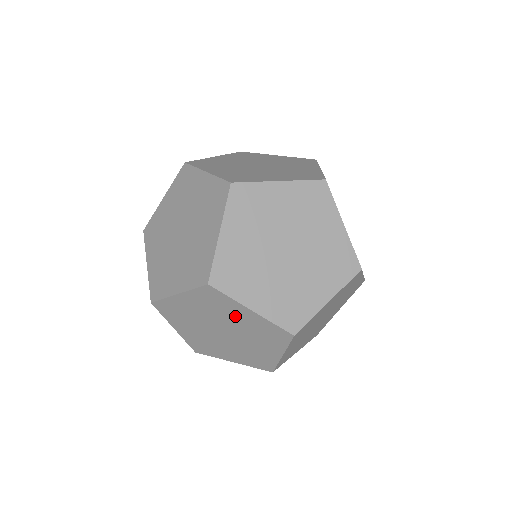
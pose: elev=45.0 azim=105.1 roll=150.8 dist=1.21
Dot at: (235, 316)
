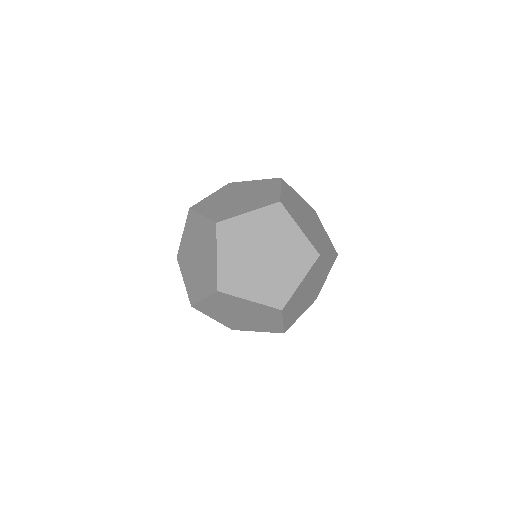
Dot at: (267, 318)
